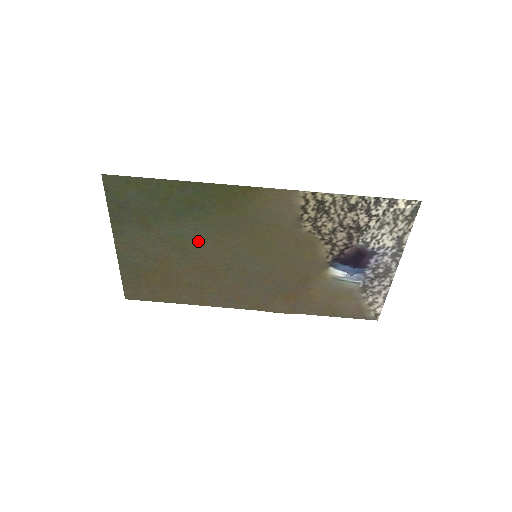
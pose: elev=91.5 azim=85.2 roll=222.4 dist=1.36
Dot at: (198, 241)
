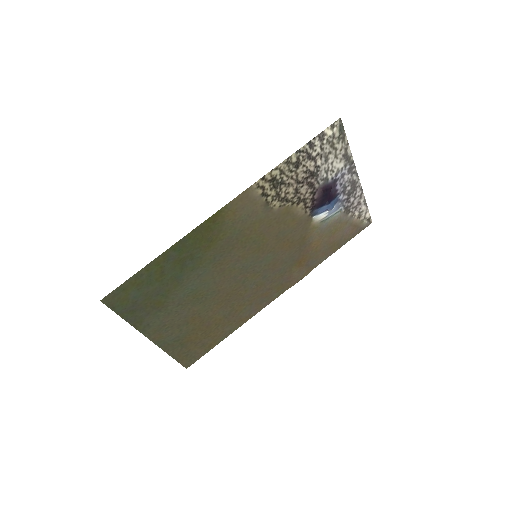
Dot at: (207, 283)
